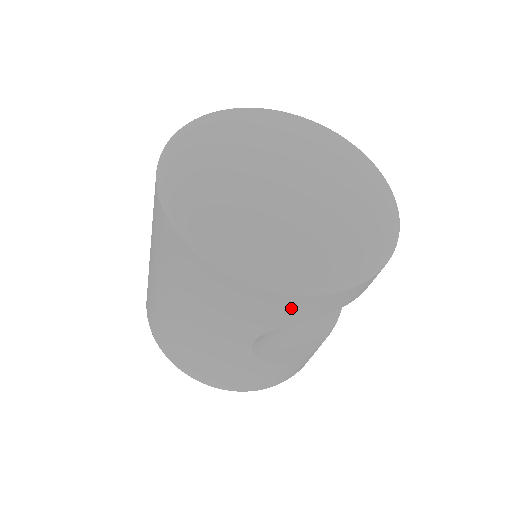
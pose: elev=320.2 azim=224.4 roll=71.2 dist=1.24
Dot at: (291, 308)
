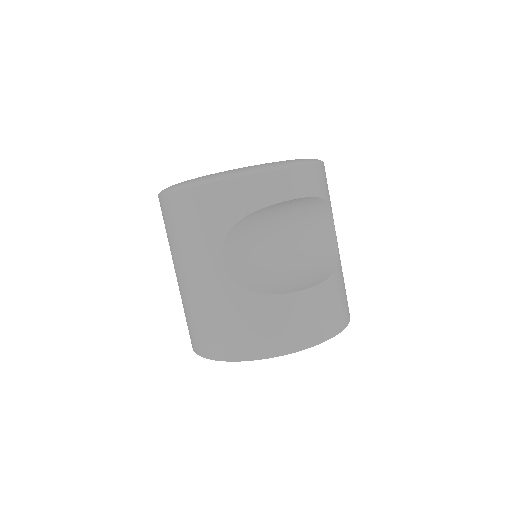
Dot at: (223, 200)
